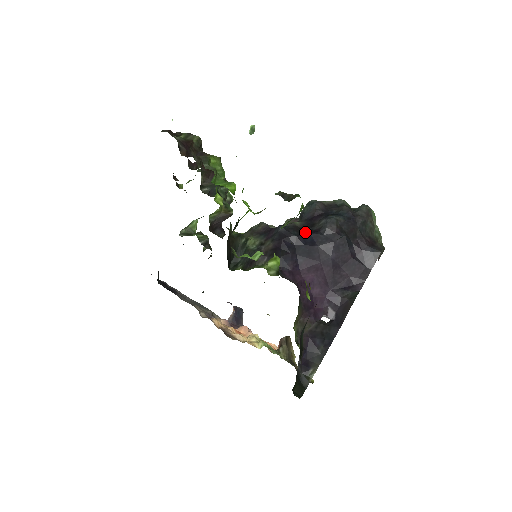
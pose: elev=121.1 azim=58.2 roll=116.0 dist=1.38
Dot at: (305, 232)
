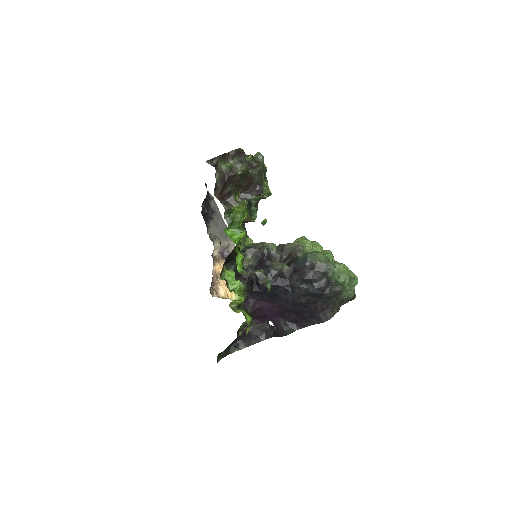
Dot at: (281, 283)
